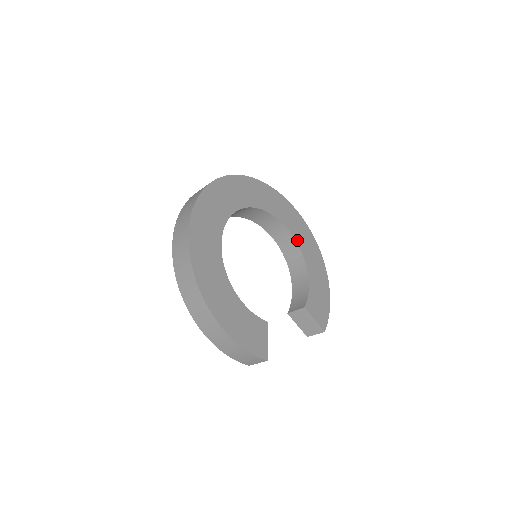
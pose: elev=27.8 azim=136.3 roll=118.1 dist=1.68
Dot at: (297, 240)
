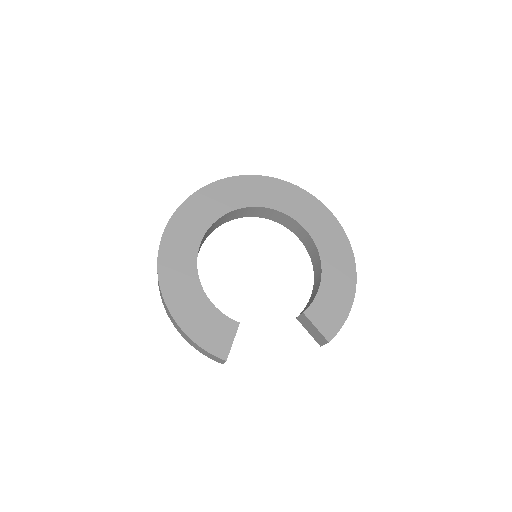
Dot at: (315, 239)
